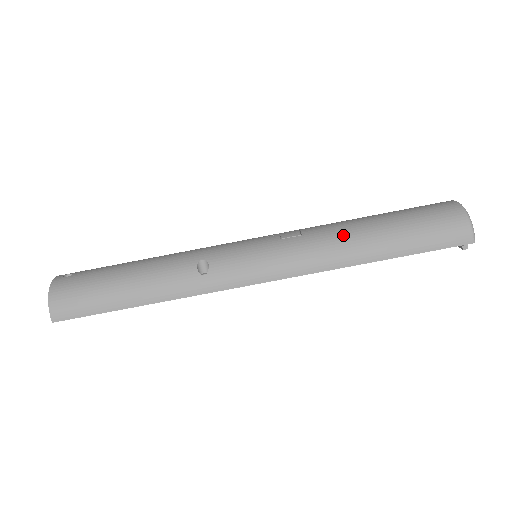
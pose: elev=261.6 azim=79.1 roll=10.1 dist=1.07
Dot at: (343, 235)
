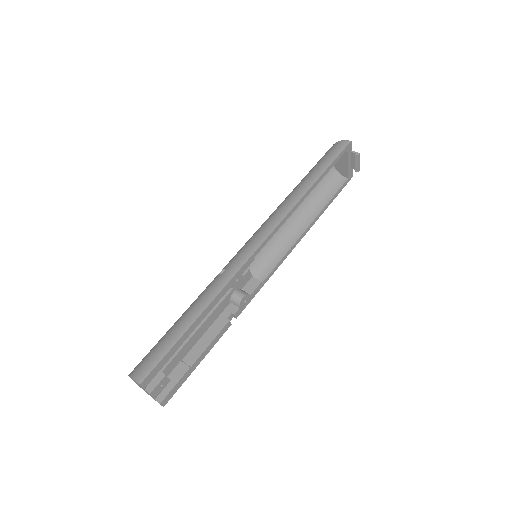
Dot at: (286, 198)
